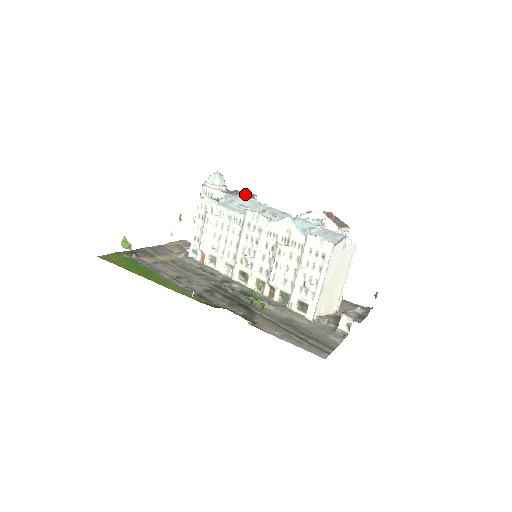
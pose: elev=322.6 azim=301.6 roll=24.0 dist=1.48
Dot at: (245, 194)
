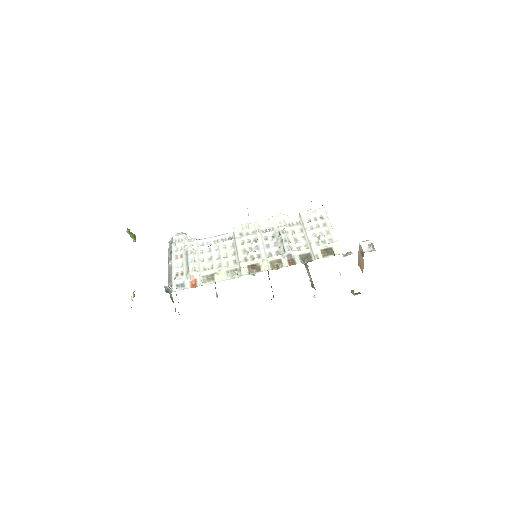
Dot at: occluded
